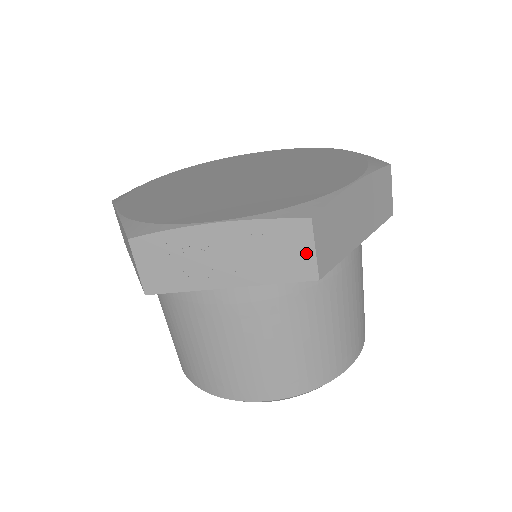
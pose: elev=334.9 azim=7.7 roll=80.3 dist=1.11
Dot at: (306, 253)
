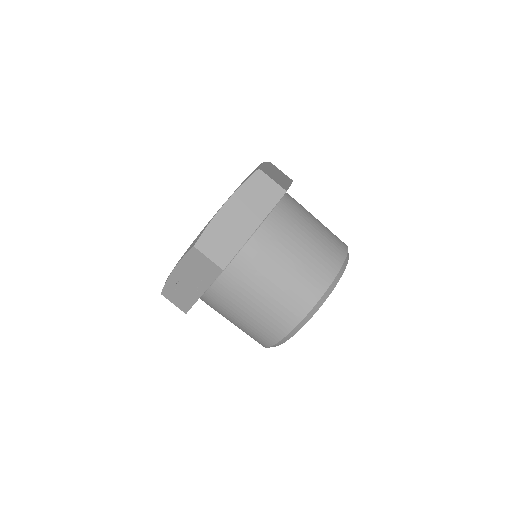
Dot at: (207, 262)
